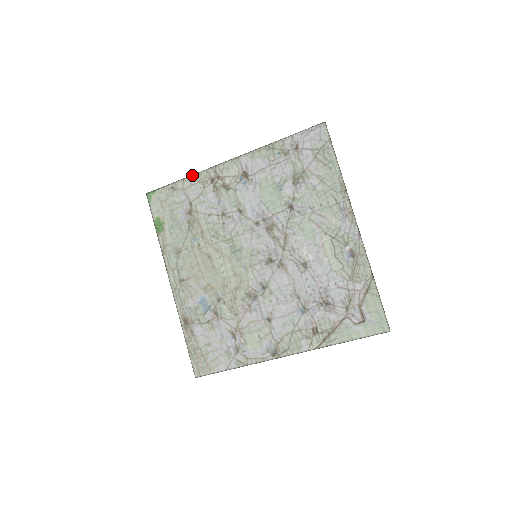
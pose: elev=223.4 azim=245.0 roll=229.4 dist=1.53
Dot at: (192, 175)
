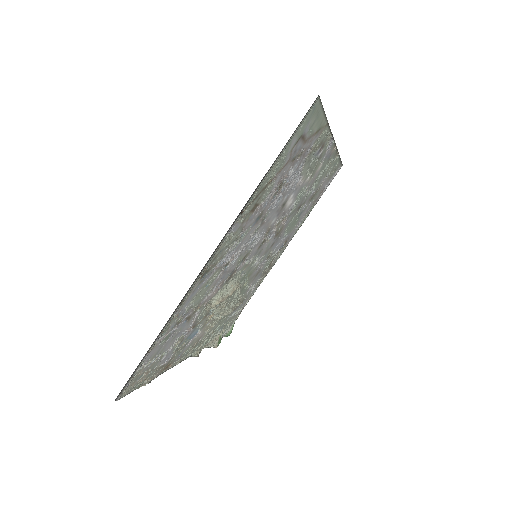
Dot at: (257, 287)
